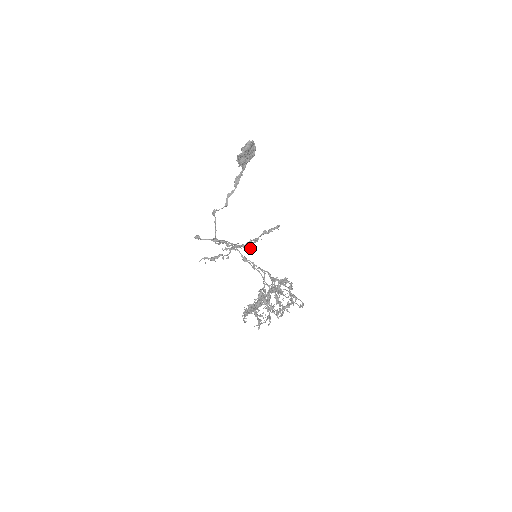
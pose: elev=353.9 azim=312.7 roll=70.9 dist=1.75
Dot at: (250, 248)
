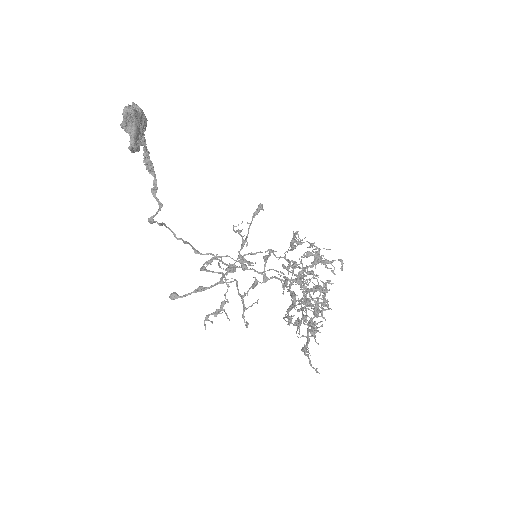
Dot at: (248, 263)
